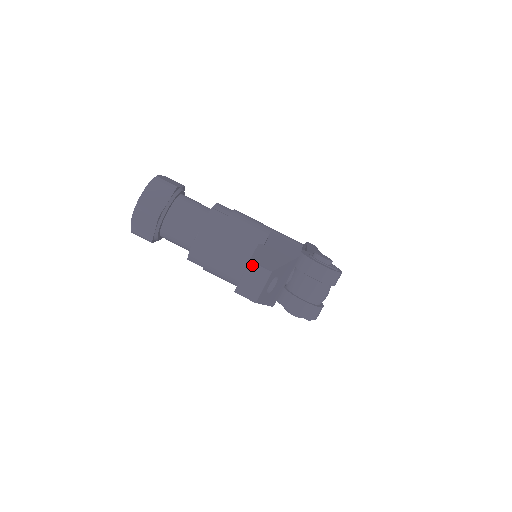
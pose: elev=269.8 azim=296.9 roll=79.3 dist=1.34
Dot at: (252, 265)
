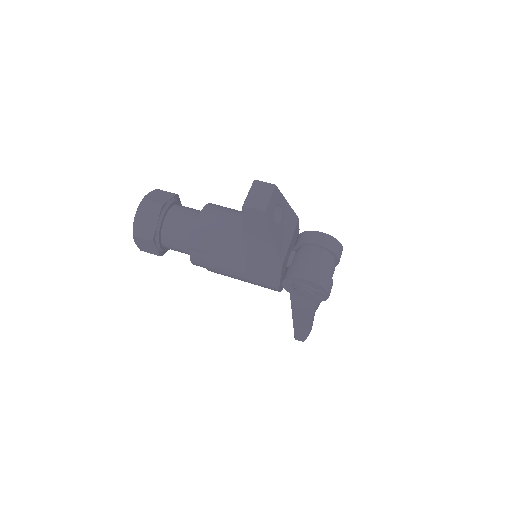
Dot at: (256, 182)
